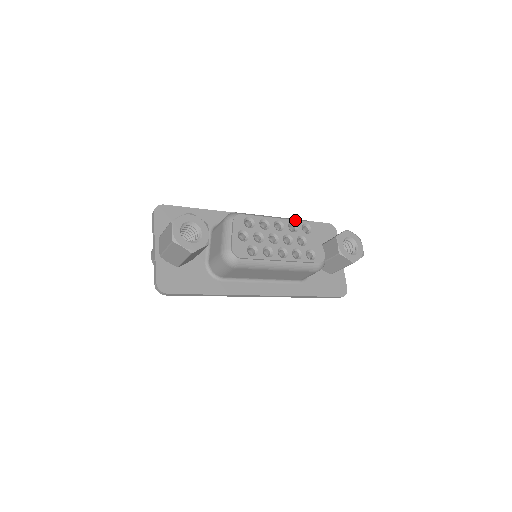
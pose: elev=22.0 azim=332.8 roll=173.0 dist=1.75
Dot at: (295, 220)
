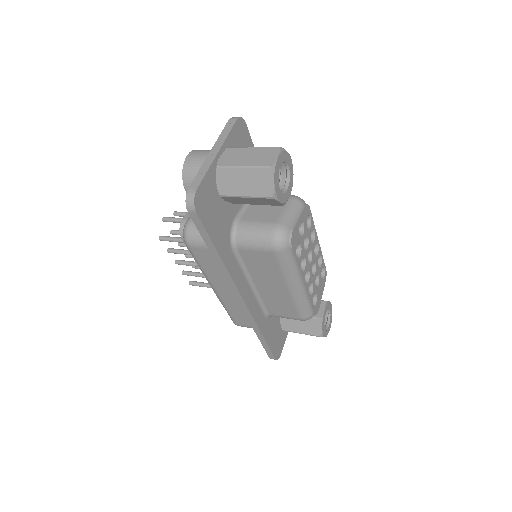
Dot at: occluded
